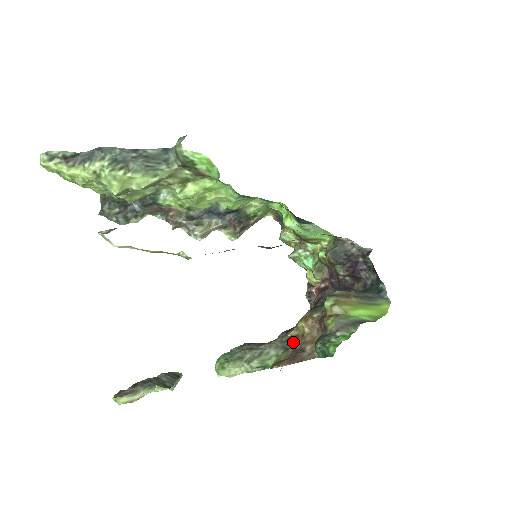
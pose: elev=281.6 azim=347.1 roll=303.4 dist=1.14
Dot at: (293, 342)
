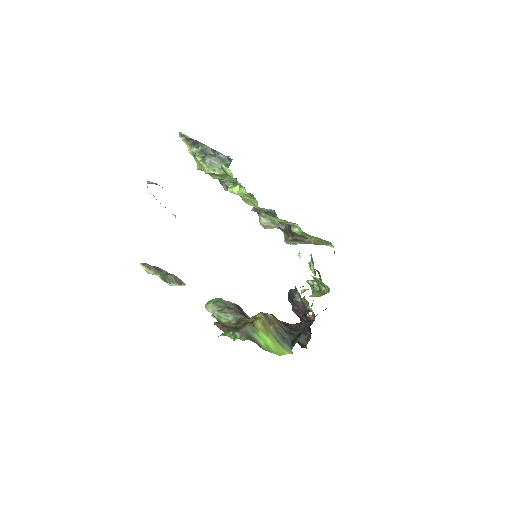
Dot at: (242, 323)
